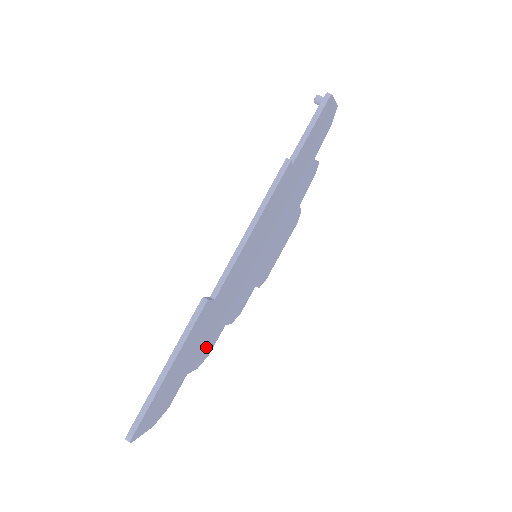
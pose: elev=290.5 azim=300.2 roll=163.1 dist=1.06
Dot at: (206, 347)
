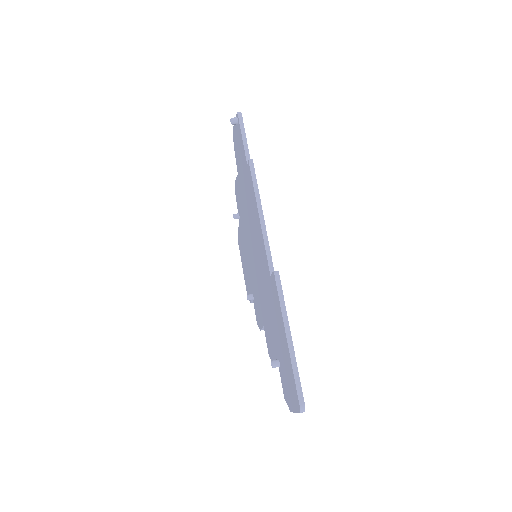
Dot at: occluded
